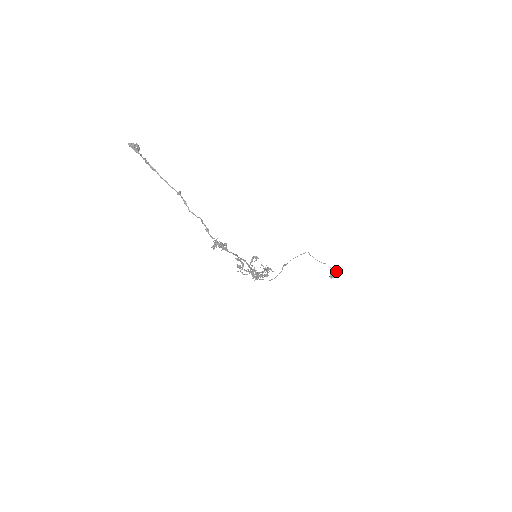
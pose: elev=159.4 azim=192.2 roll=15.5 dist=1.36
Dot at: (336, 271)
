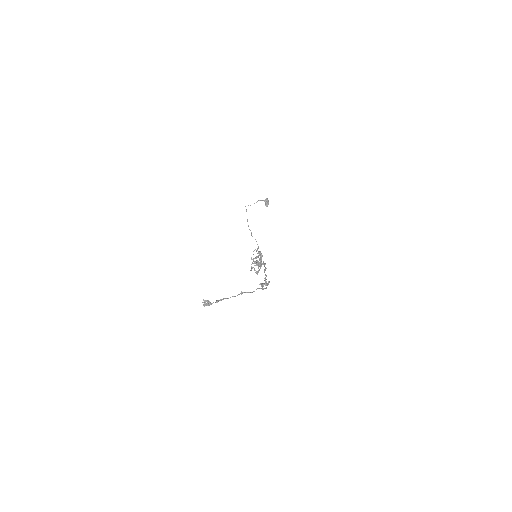
Dot at: (266, 200)
